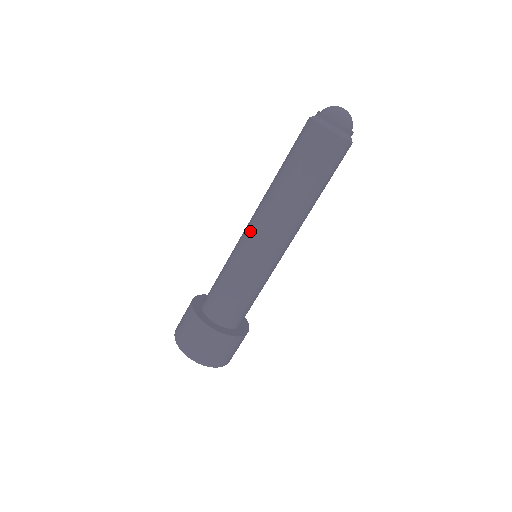
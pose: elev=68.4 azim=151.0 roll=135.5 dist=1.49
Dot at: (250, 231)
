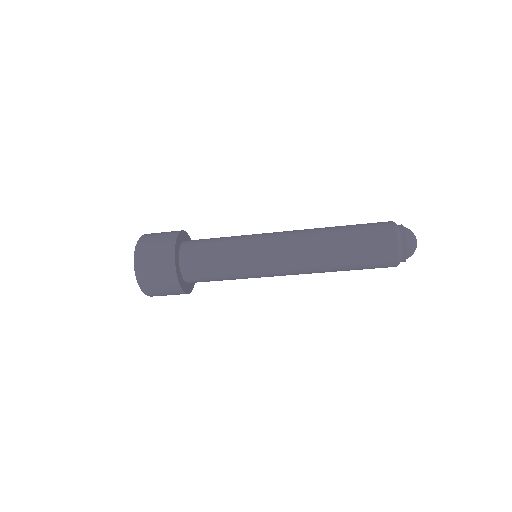
Dot at: (279, 272)
